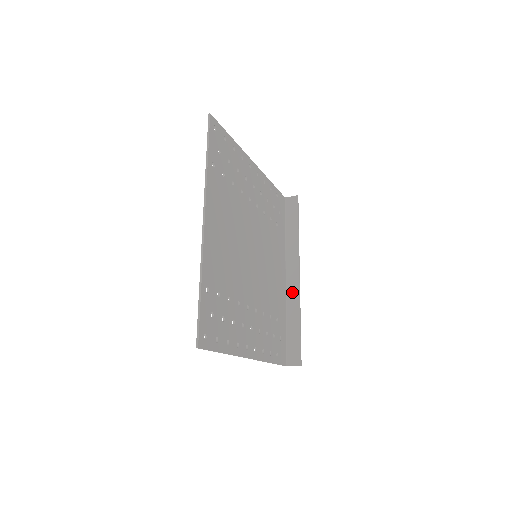
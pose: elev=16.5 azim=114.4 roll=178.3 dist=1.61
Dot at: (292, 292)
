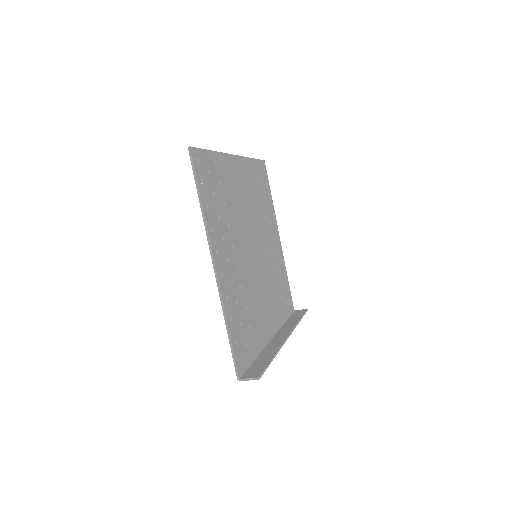
Dot at: (275, 343)
